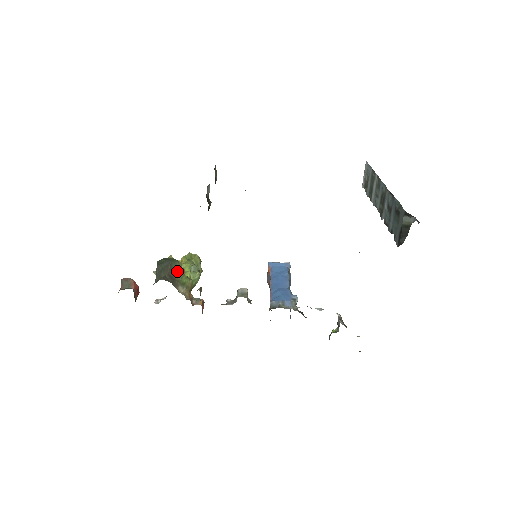
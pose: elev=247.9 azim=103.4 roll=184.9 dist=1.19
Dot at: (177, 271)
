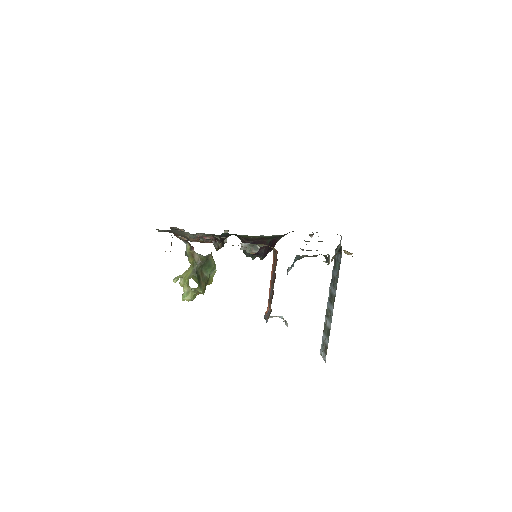
Dot at: occluded
